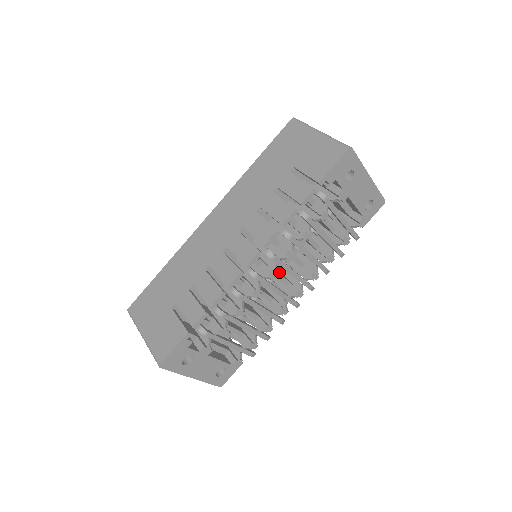
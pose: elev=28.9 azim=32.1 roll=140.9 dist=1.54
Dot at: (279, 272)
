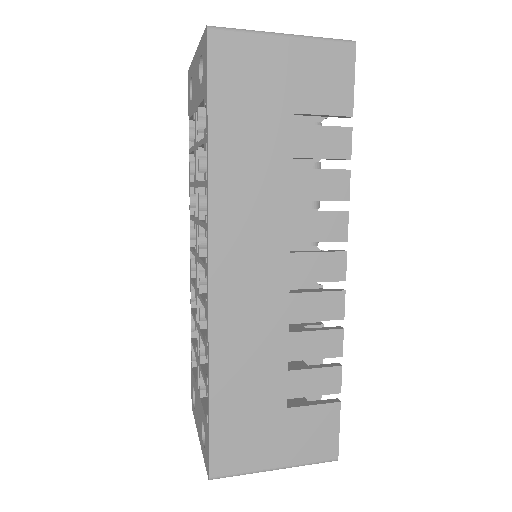
Dot at: occluded
